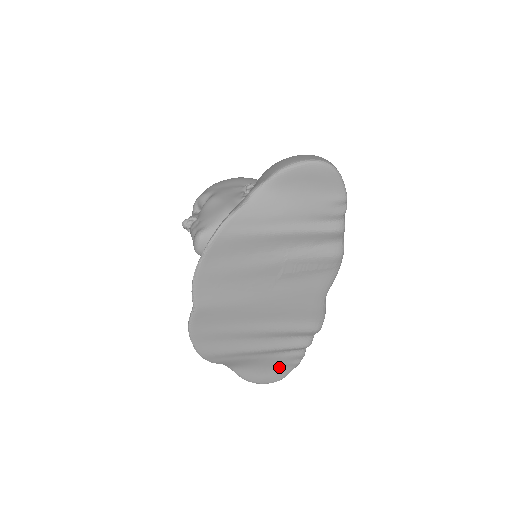
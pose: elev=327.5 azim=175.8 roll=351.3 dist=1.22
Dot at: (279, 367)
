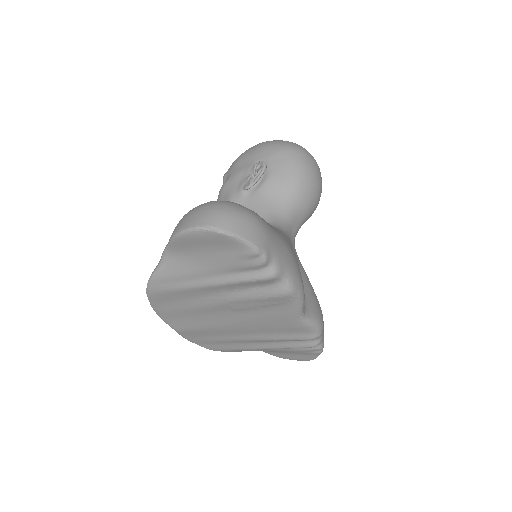
Dot at: (301, 353)
